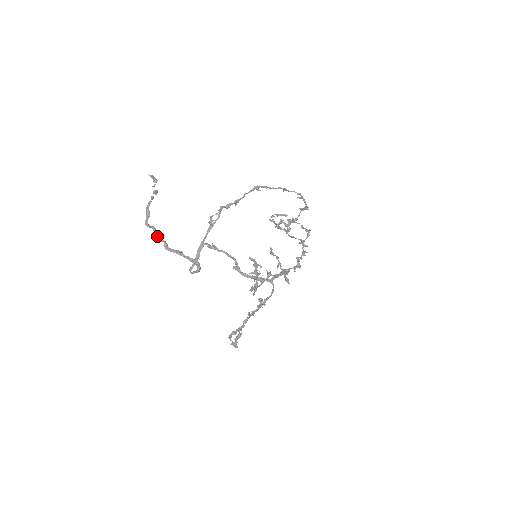
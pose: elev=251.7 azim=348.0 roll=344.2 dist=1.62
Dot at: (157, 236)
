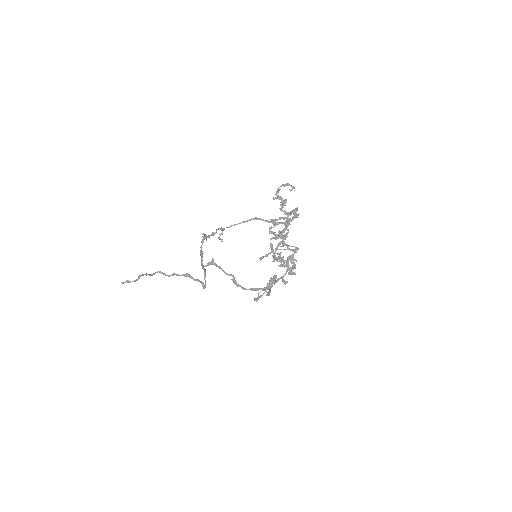
Dot at: occluded
